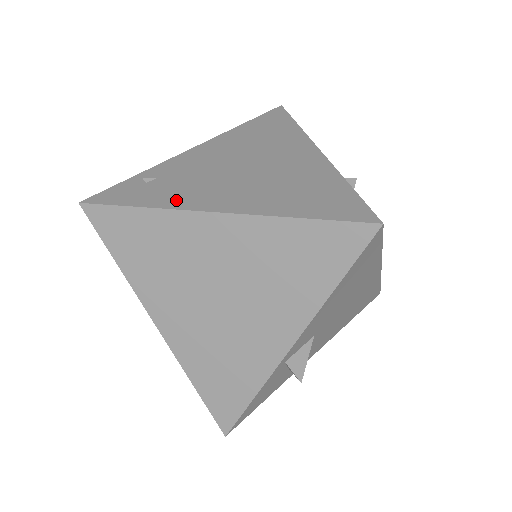
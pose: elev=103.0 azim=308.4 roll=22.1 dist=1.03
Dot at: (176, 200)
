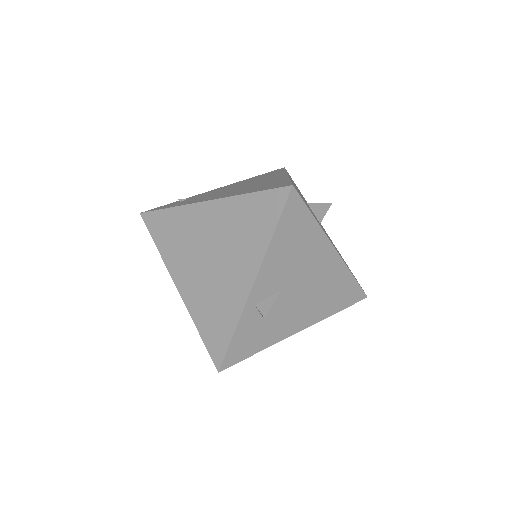
Dot at: (190, 202)
